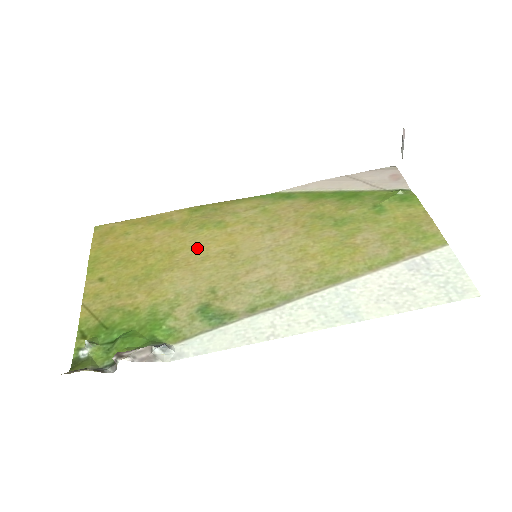
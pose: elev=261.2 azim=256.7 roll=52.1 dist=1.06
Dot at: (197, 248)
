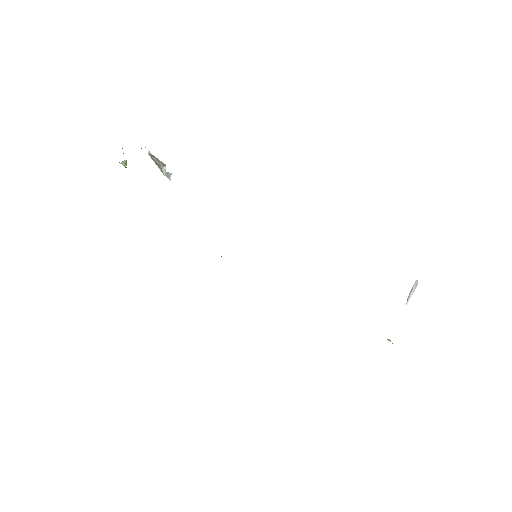
Dot at: occluded
